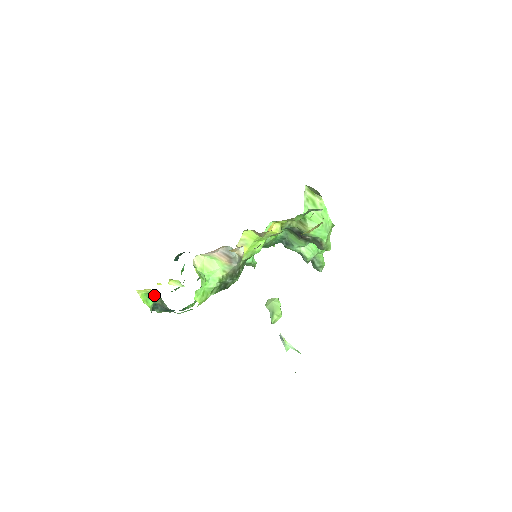
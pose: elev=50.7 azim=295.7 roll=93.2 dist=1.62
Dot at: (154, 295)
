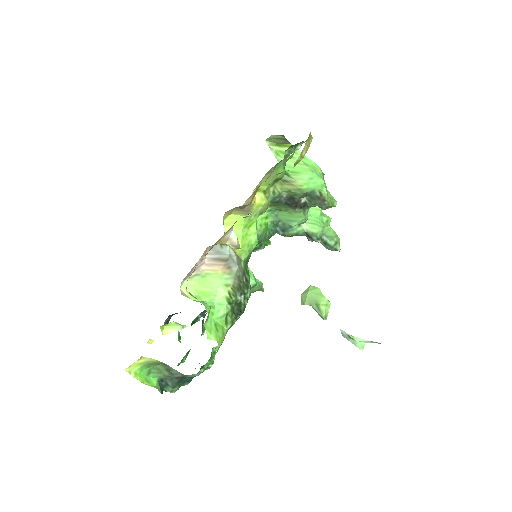
Dot at: (153, 366)
